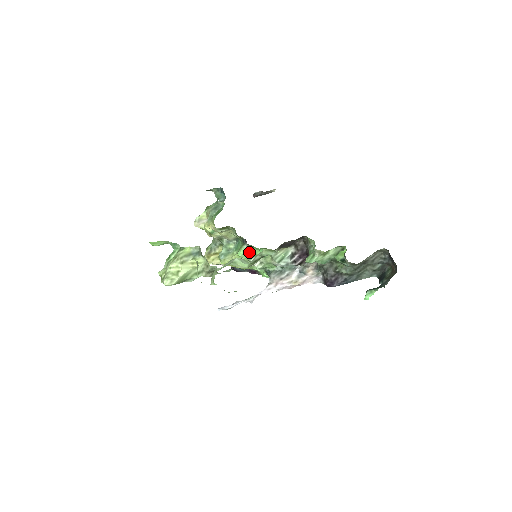
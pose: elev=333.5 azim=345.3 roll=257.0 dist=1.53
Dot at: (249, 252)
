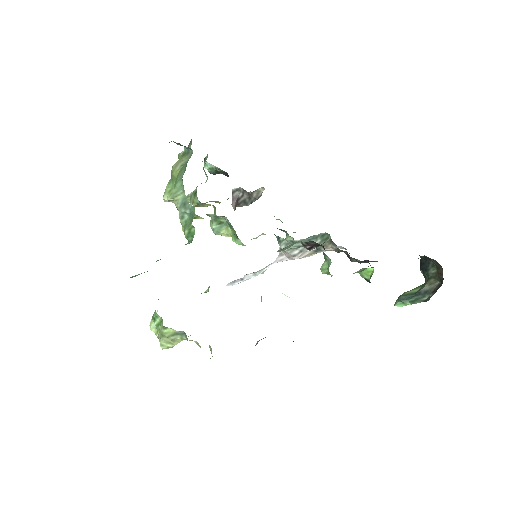
Dot at: occluded
